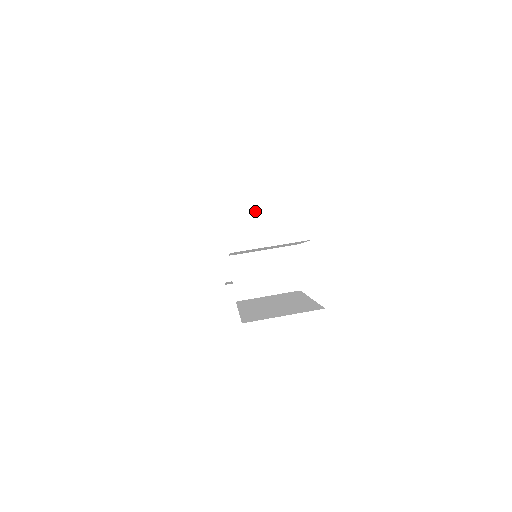
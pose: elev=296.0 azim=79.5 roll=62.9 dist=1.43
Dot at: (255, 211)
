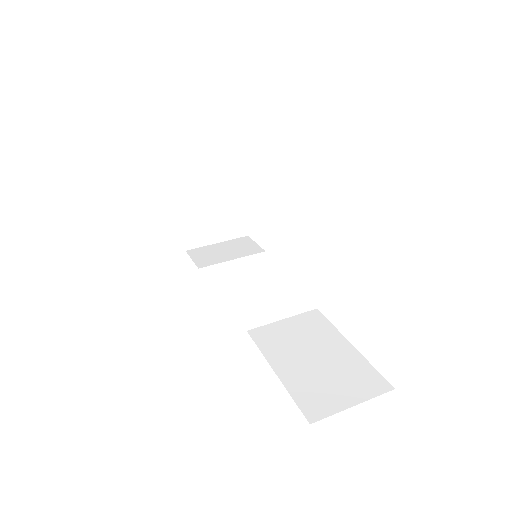
Dot at: (223, 159)
